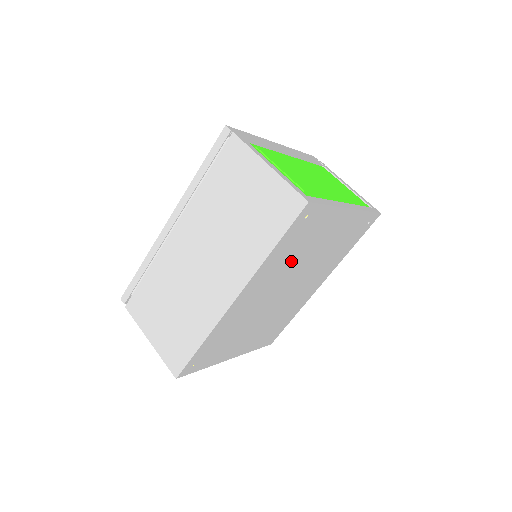
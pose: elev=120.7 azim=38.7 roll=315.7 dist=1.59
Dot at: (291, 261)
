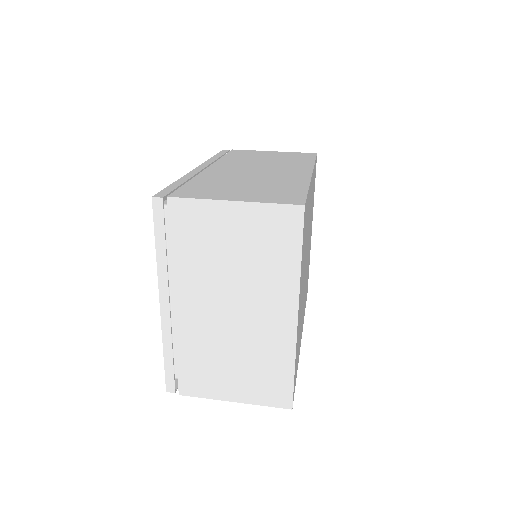
Dot at: (311, 212)
